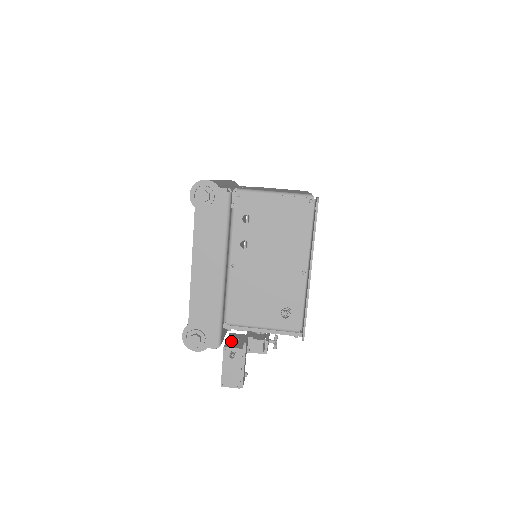
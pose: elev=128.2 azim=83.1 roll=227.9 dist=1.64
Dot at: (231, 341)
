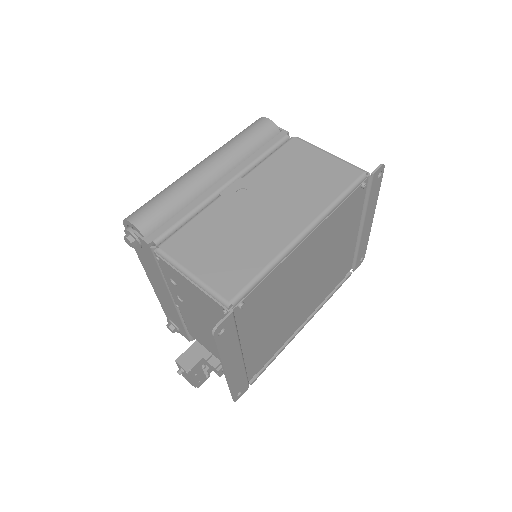
Dot at: (190, 352)
